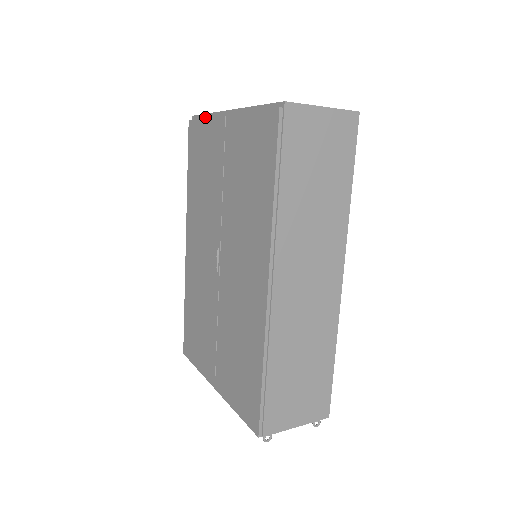
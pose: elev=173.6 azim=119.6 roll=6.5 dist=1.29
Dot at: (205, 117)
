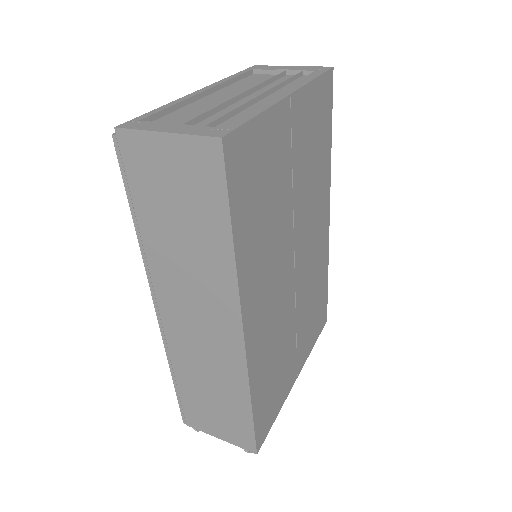
Dot at: occluded
